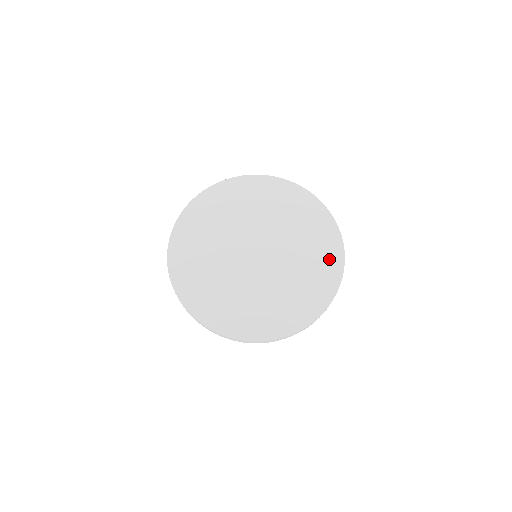
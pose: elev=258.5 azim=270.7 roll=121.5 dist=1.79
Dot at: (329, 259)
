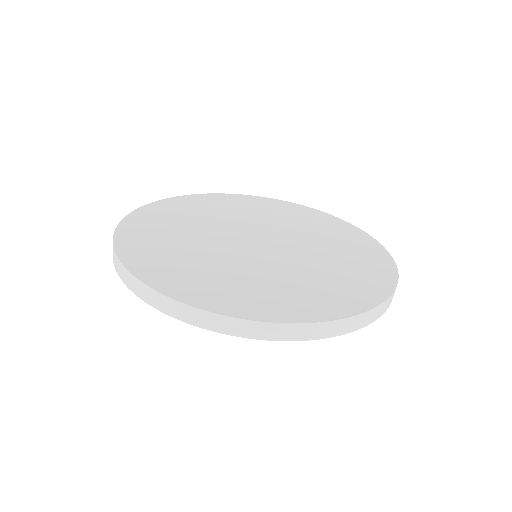
Dot at: (368, 280)
